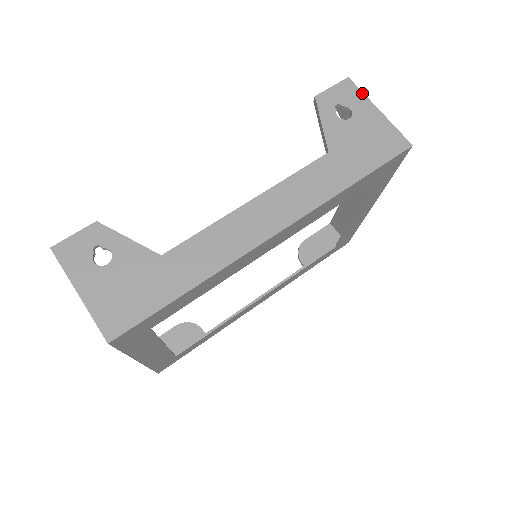
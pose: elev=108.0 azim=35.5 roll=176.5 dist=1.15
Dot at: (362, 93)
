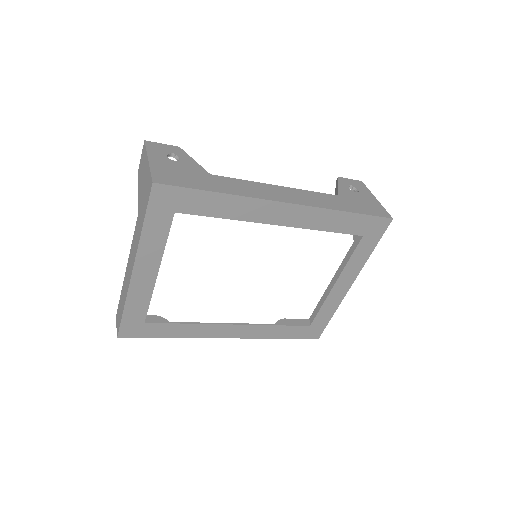
Dot at: (368, 189)
